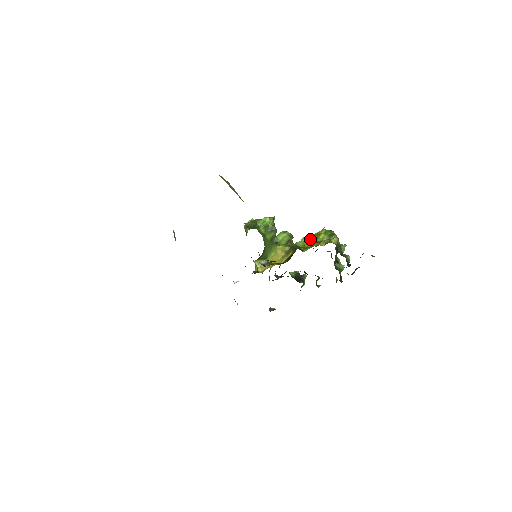
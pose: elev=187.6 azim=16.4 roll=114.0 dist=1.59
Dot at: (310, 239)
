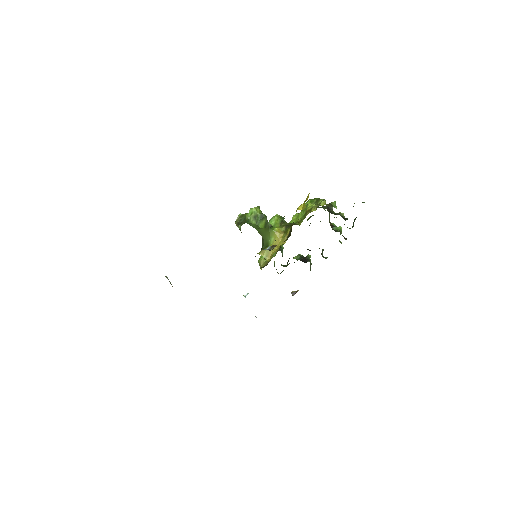
Dot at: (301, 208)
